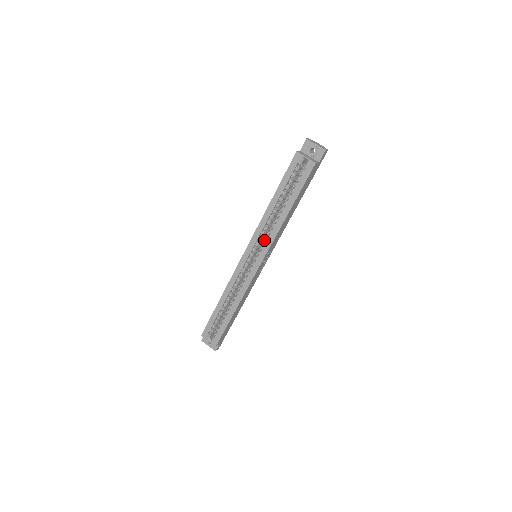
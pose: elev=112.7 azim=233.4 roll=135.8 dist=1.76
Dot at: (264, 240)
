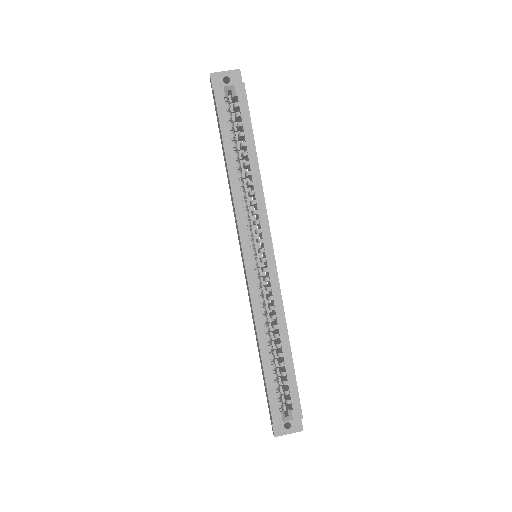
Dot at: (254, 220)
